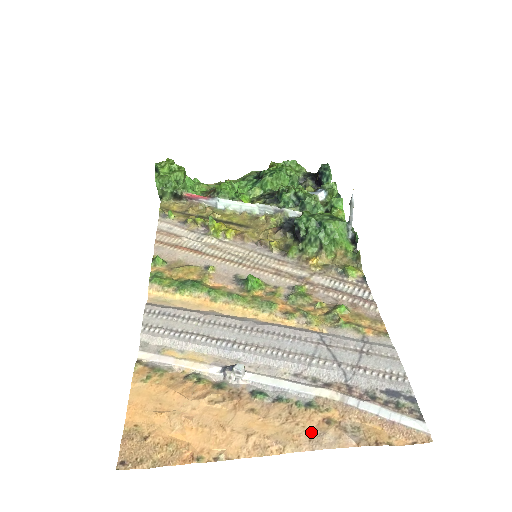
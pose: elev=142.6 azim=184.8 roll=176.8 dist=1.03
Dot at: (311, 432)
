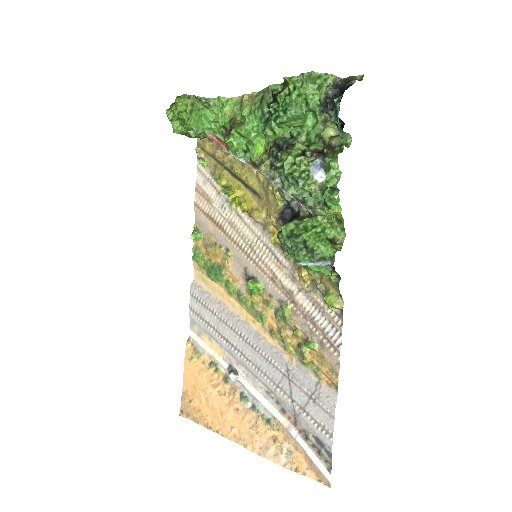
Dot at: (263, 443)
